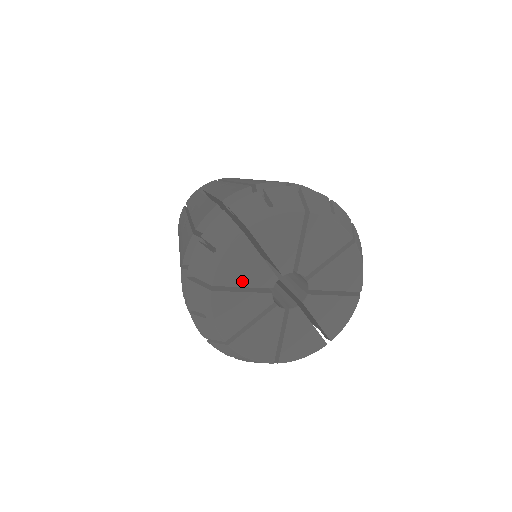
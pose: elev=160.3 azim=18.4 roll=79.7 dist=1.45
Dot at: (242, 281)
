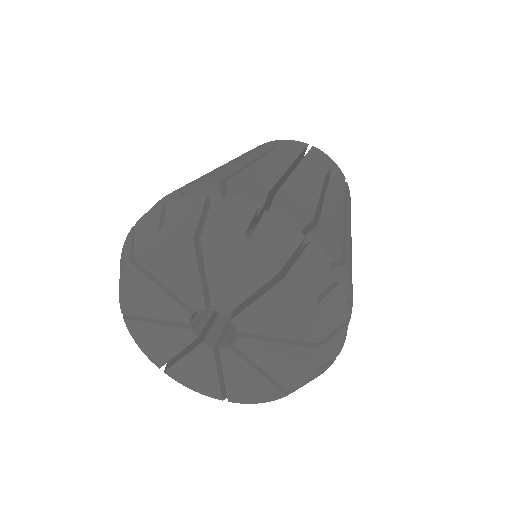
Dot at: (151, 312)
